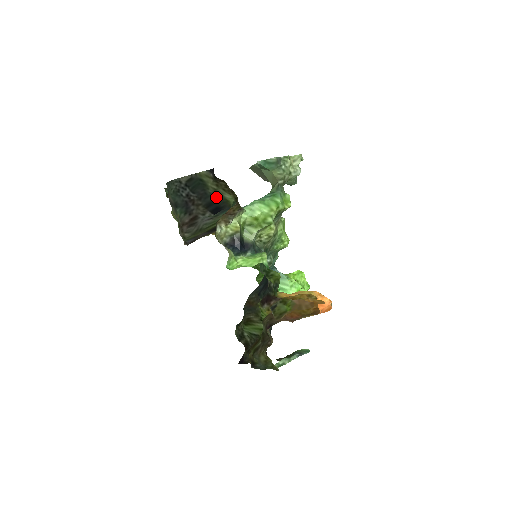
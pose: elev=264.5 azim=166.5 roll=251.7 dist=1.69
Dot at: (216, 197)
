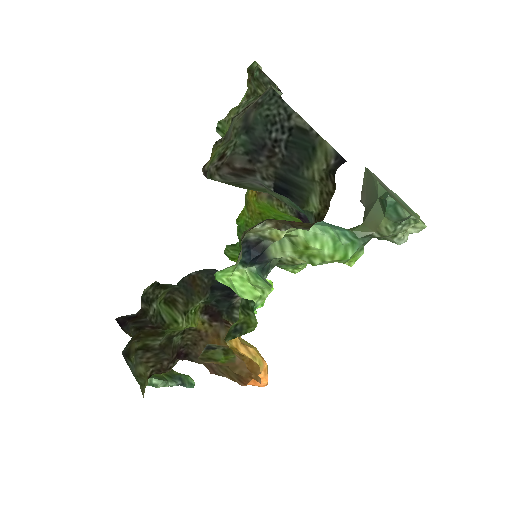
Dot at: (302, 184)
